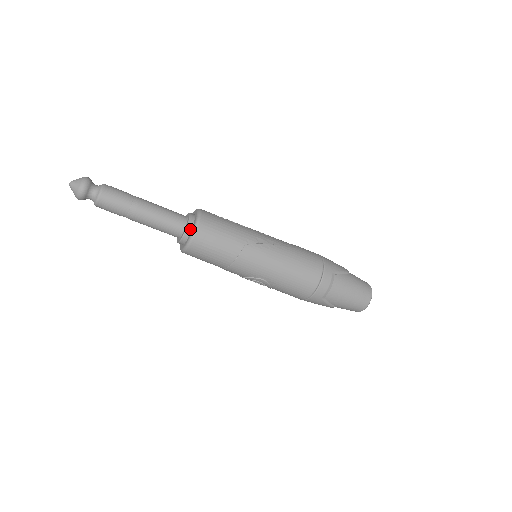
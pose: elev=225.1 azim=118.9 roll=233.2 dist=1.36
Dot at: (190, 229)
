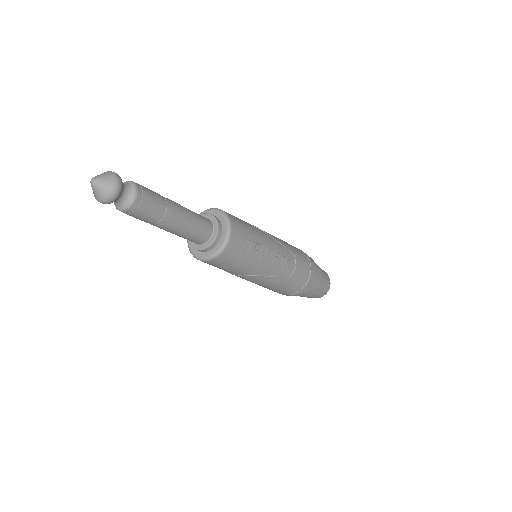
Dot at: (203, 251)
